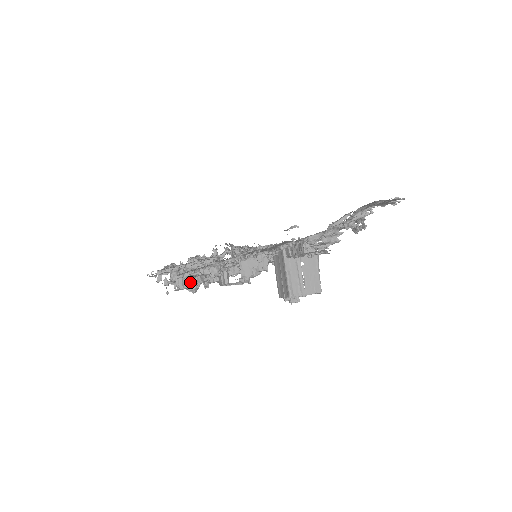
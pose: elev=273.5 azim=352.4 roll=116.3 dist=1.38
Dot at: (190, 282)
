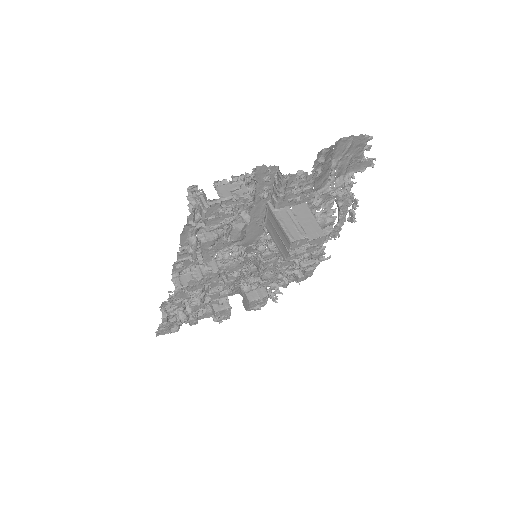
Dot at: (188, 280)
